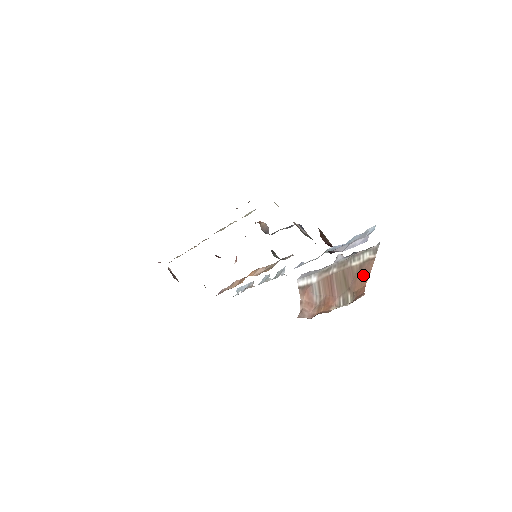
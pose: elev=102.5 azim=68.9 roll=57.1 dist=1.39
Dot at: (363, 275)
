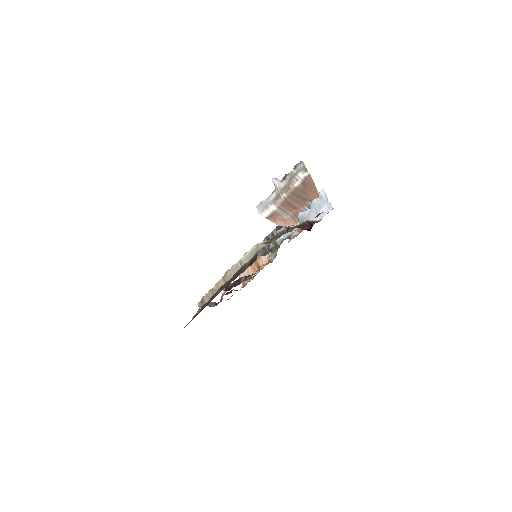
Dot at: (310, 189)
